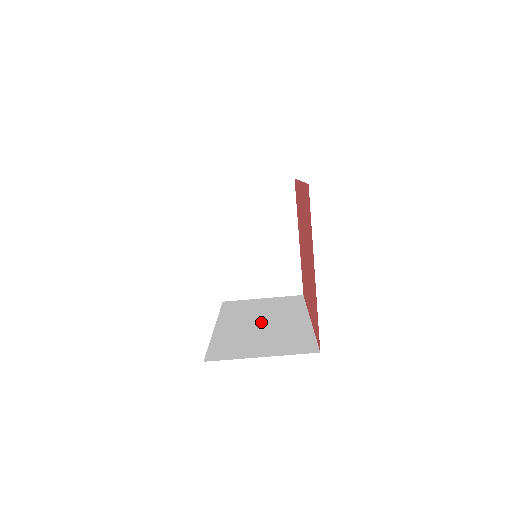
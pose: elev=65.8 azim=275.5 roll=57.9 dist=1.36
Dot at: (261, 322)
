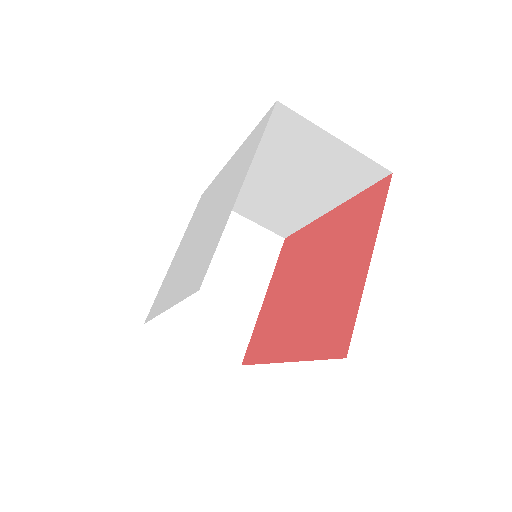
Dot at: occluded
